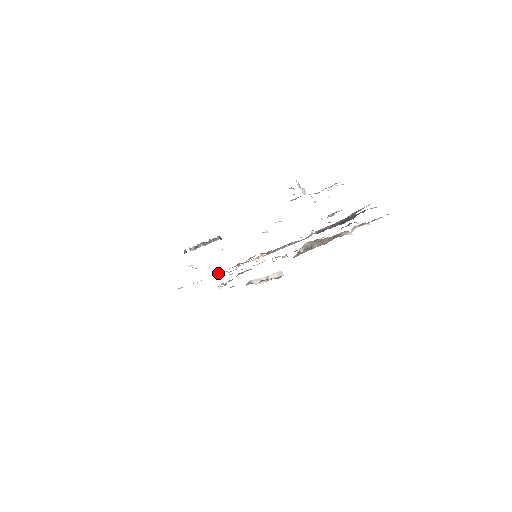
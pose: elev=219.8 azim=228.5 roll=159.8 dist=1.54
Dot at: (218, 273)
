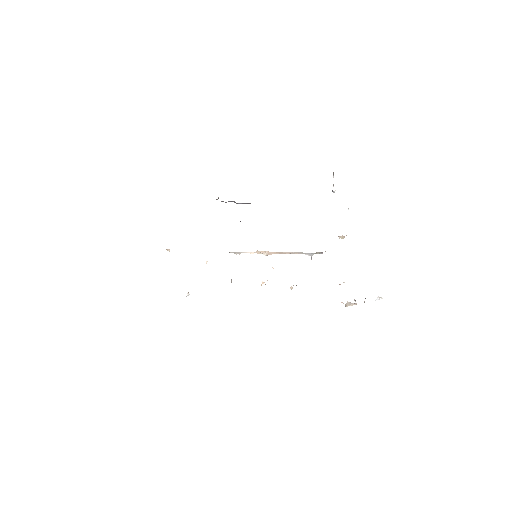
Dot at: occluded
